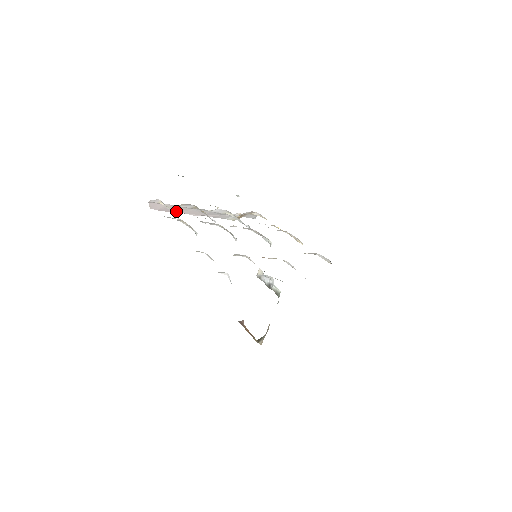
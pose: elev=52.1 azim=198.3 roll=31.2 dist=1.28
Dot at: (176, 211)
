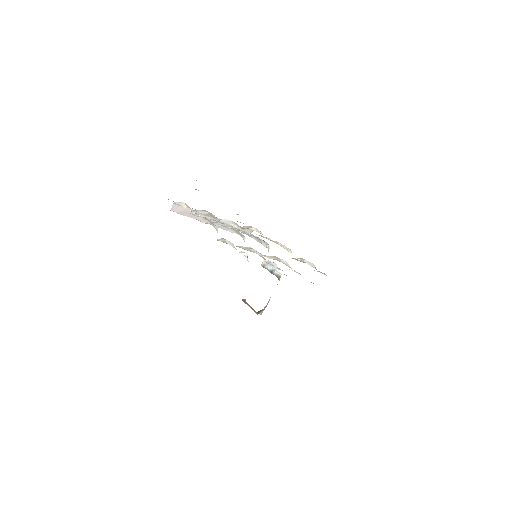
Dot at: (191, 216)
